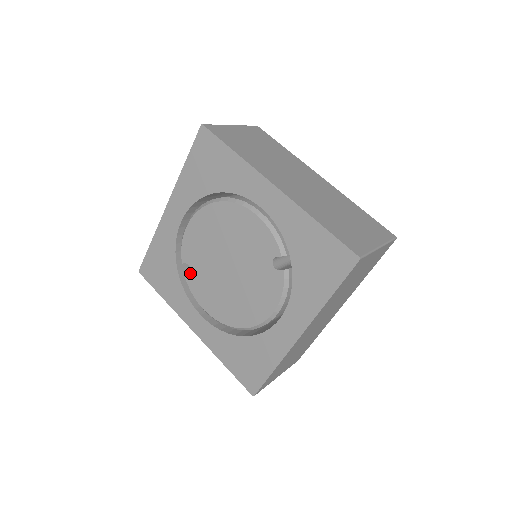
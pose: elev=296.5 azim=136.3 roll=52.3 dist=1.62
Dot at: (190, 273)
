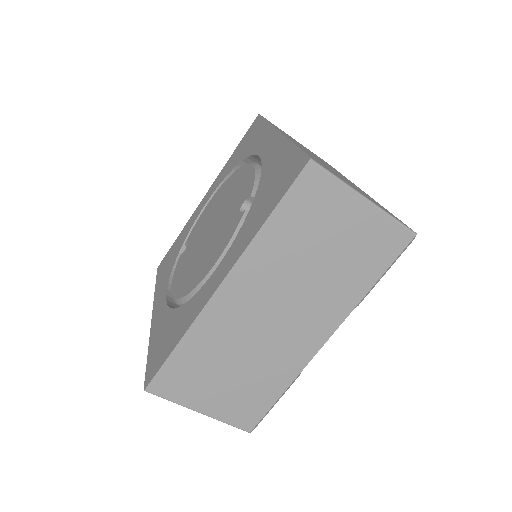
Dot at: (184, 251)
